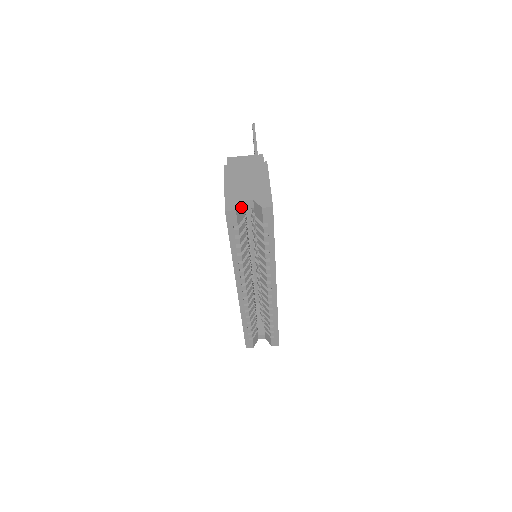
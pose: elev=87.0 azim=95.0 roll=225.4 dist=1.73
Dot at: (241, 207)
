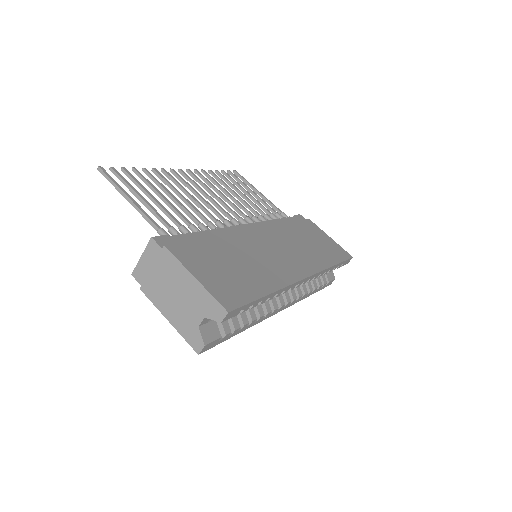
Dot at: (204, 331)
